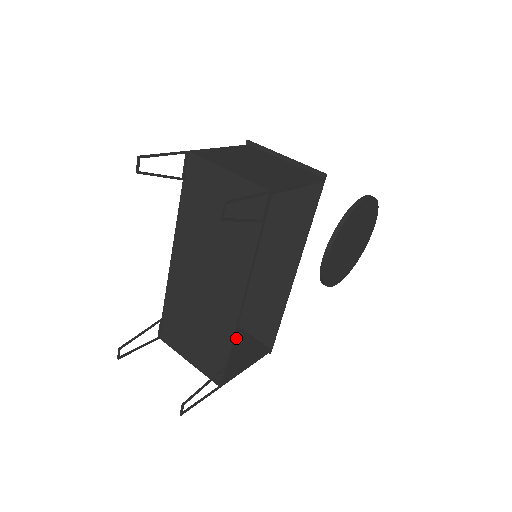
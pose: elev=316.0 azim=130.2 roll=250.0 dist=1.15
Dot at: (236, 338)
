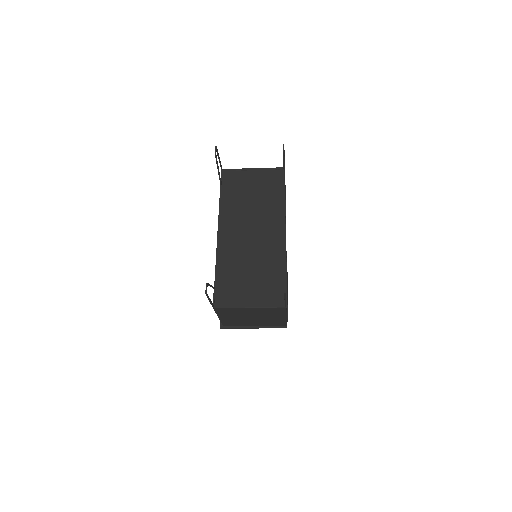
Dot at: occluded
